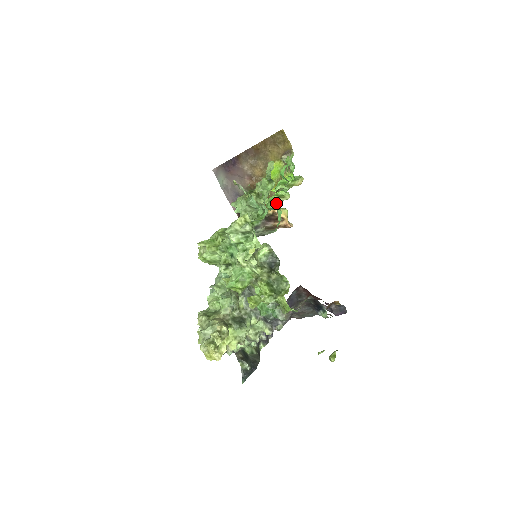
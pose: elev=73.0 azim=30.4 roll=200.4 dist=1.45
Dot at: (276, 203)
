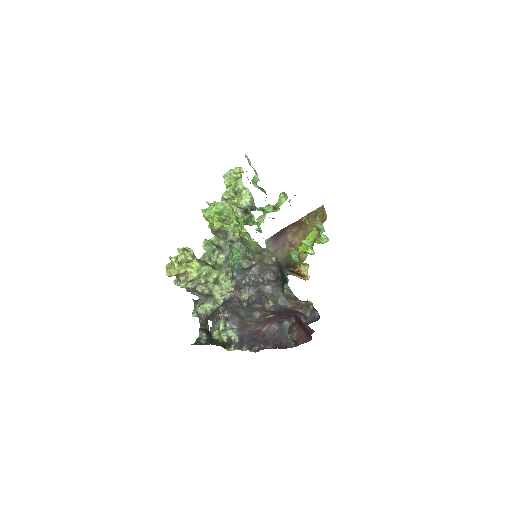
Dot at: (298, 250)
